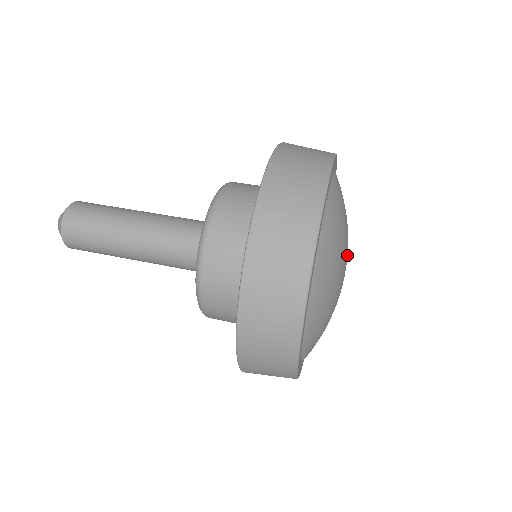
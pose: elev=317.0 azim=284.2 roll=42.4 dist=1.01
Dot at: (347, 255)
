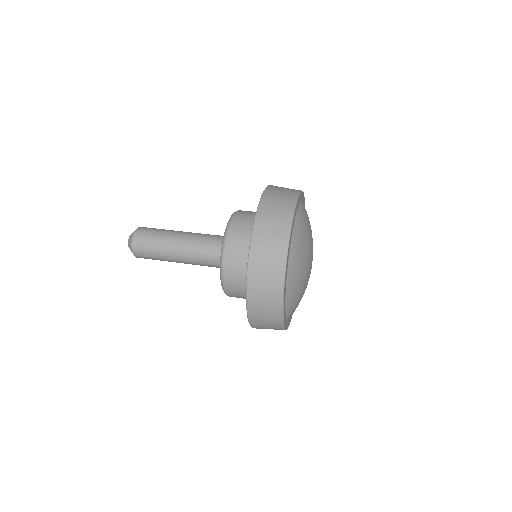
Dot at: occluded
